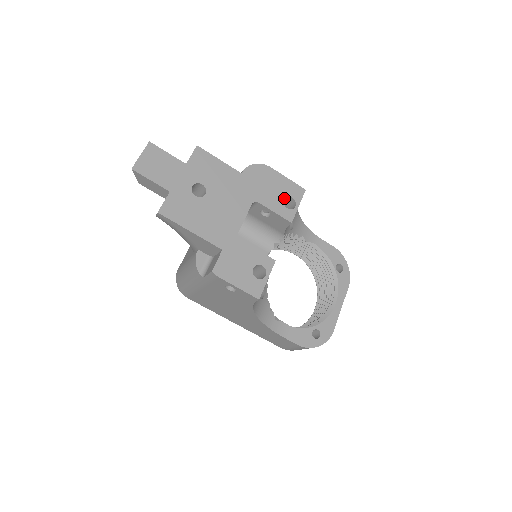
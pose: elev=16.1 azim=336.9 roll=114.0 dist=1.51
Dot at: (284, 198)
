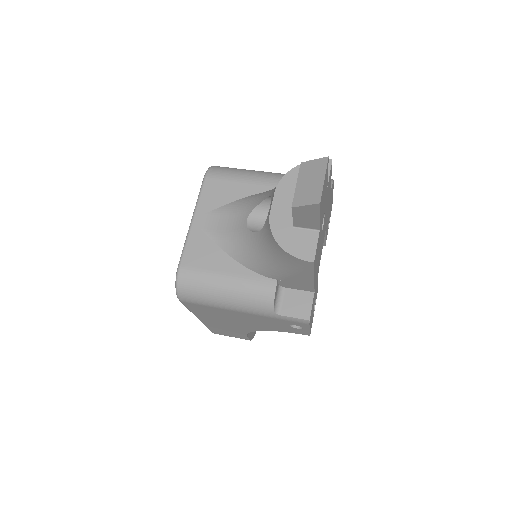
Dot at: occluded
